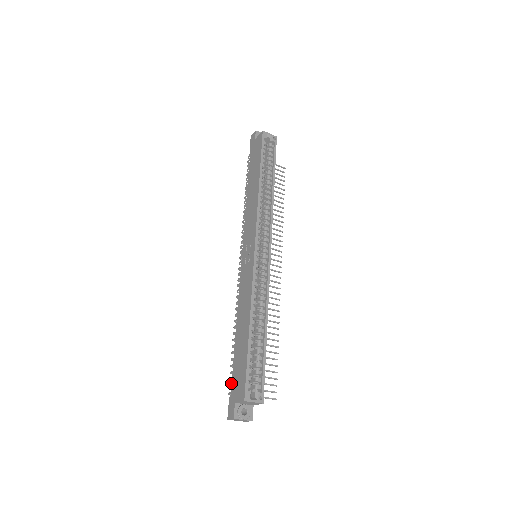
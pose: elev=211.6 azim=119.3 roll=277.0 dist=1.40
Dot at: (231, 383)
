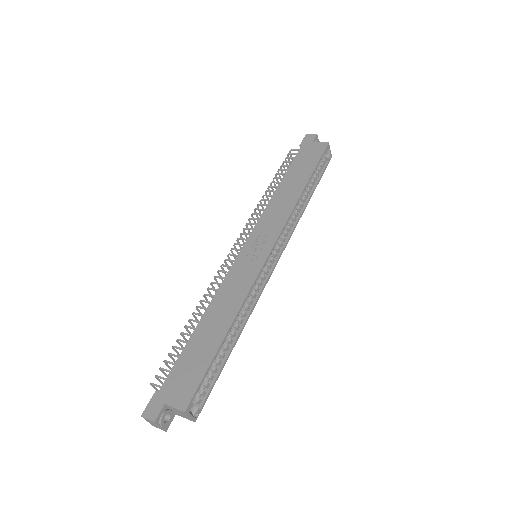
Dot at: (167, 376)
